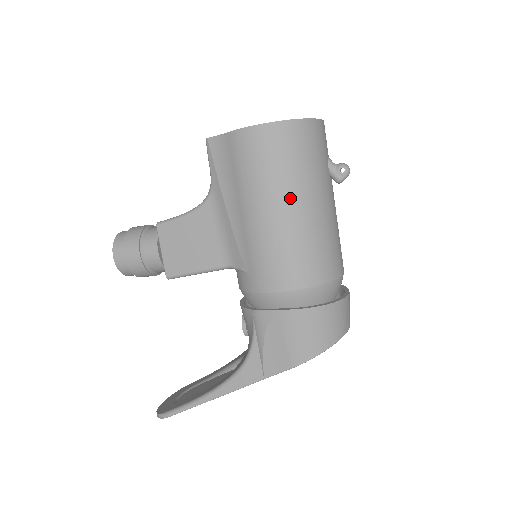
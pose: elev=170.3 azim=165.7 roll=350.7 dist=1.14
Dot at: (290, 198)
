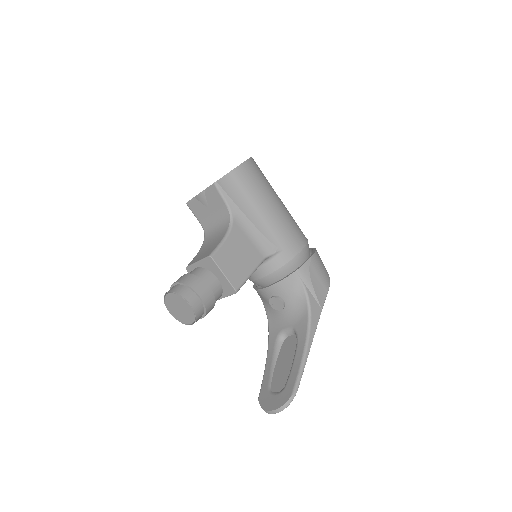
Dot at: (276, 196)
